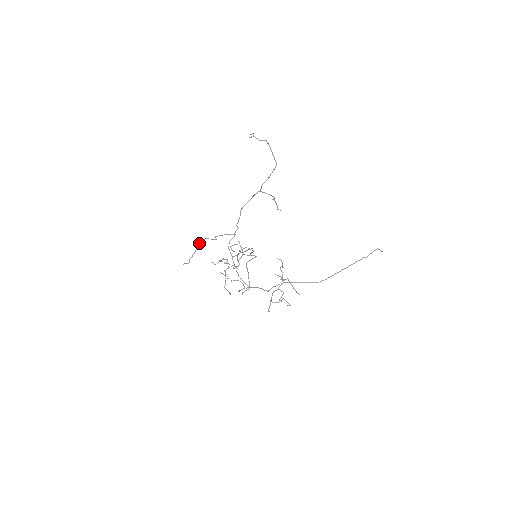
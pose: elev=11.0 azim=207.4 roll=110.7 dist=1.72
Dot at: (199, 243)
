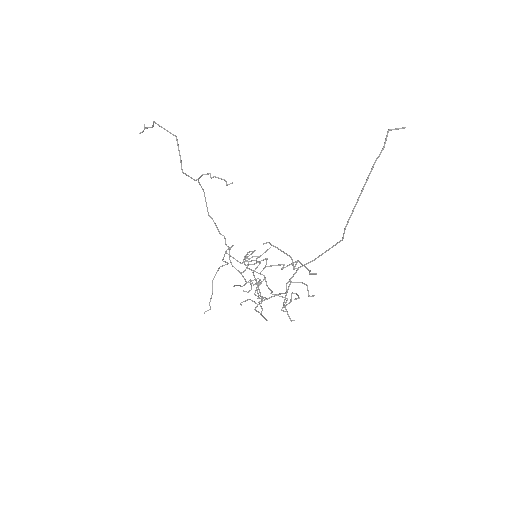
Dot at: (213, 279)
